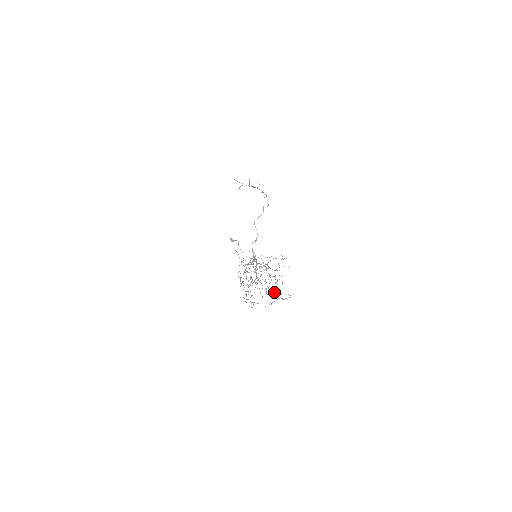
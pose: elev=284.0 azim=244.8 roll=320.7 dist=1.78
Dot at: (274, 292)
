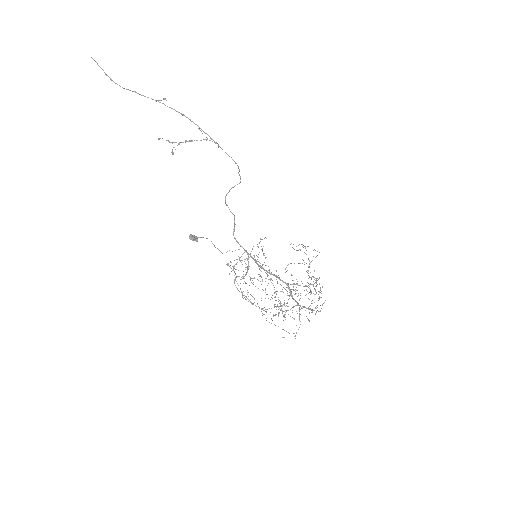
Dot at: occluded
